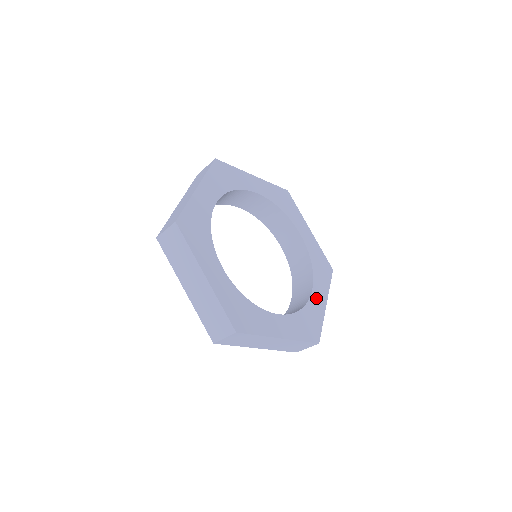
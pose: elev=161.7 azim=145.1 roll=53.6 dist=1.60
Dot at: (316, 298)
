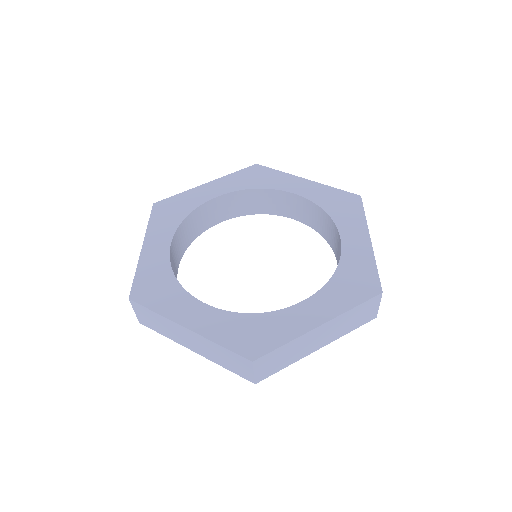
Dot at: (302, 312)
